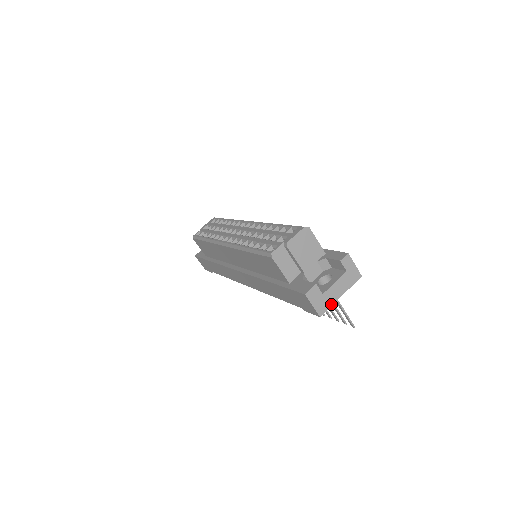
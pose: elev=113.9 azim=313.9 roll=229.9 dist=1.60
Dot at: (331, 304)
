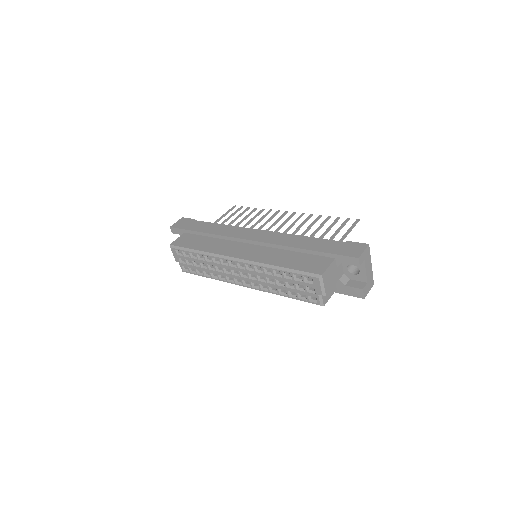
Dot at: (372, 275)
